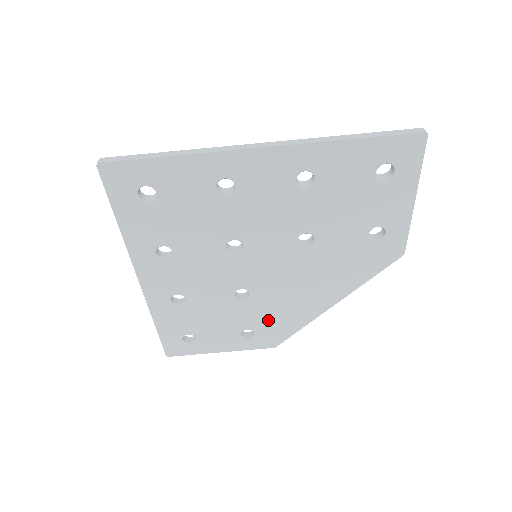
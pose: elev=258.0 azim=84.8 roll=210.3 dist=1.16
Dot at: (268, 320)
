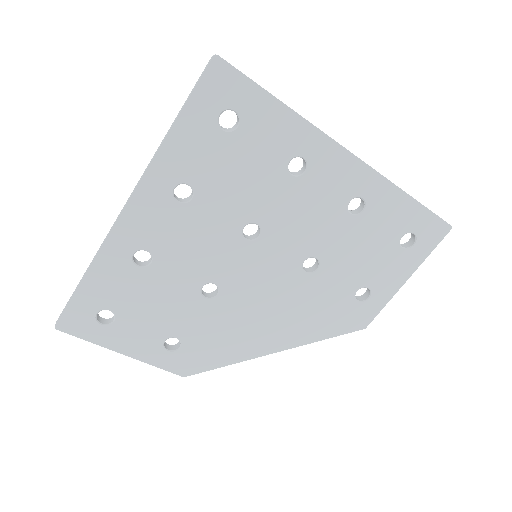
Dot at: (207, 337)
